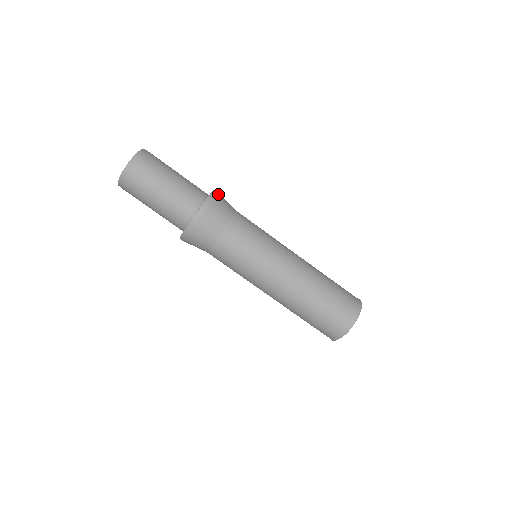
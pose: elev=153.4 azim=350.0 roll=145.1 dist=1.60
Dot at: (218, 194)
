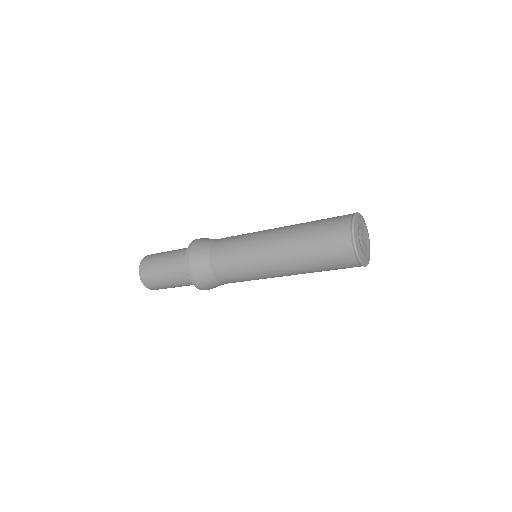
Dot at: (195, 242)
